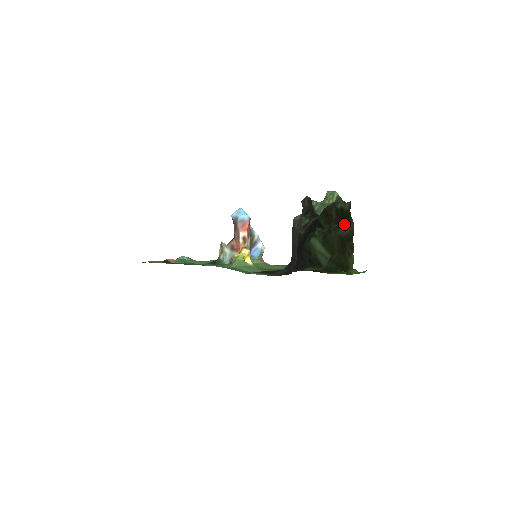
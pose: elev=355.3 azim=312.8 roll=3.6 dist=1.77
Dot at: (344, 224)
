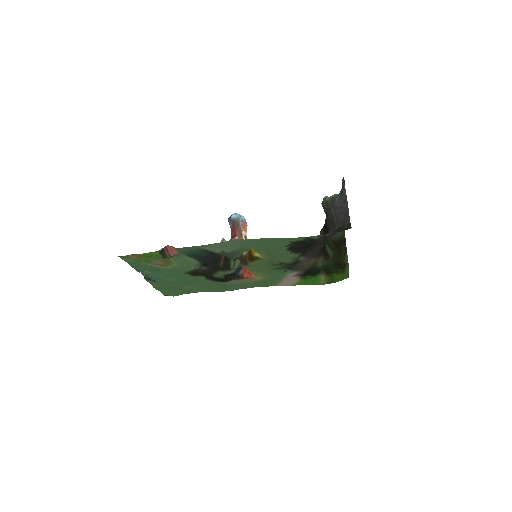
Dot at: occluded
